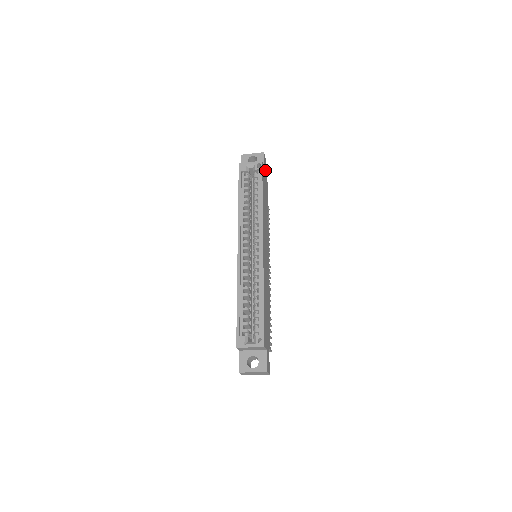
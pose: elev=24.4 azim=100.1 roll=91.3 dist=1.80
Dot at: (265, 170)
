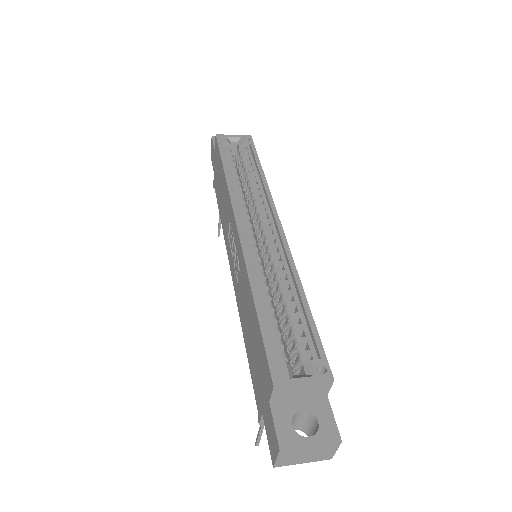
Dot at: occluded
